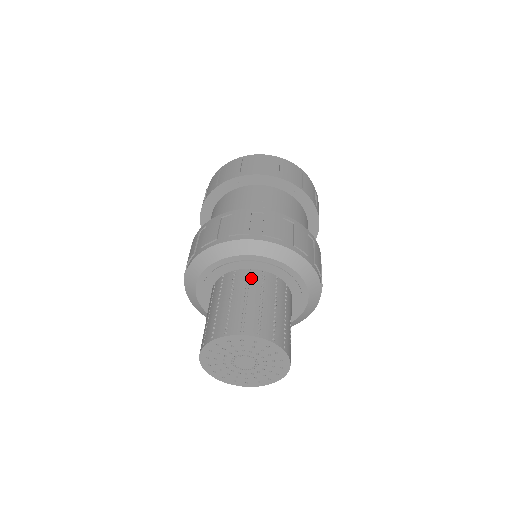
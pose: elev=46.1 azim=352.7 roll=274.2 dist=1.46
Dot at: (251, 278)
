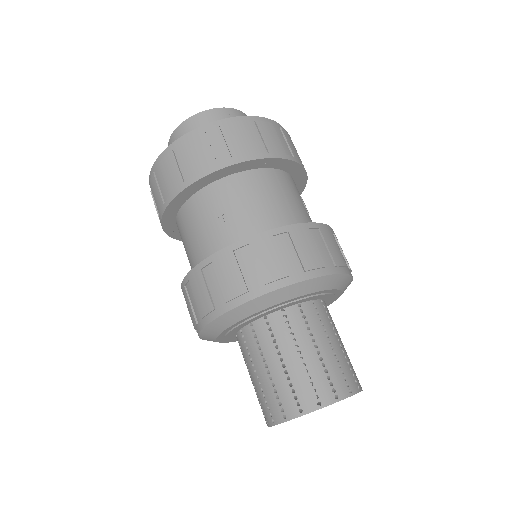
Dot at: (328, 313)
